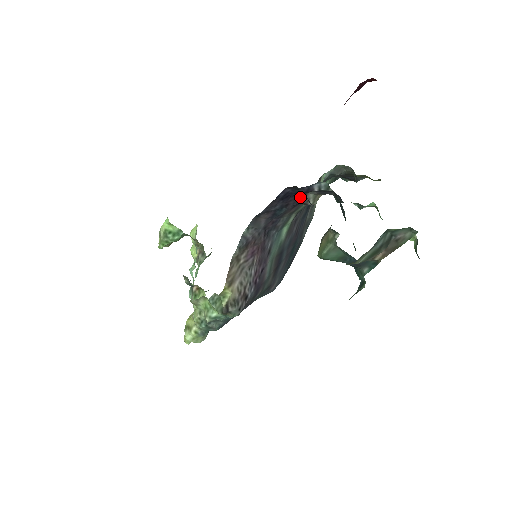
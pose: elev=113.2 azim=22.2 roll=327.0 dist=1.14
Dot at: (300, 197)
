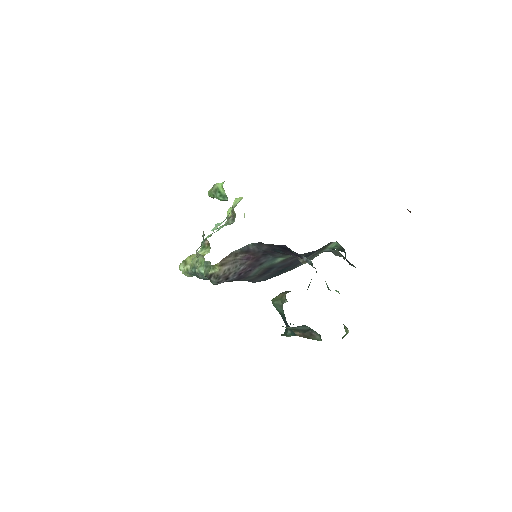
Dot at: occluded
